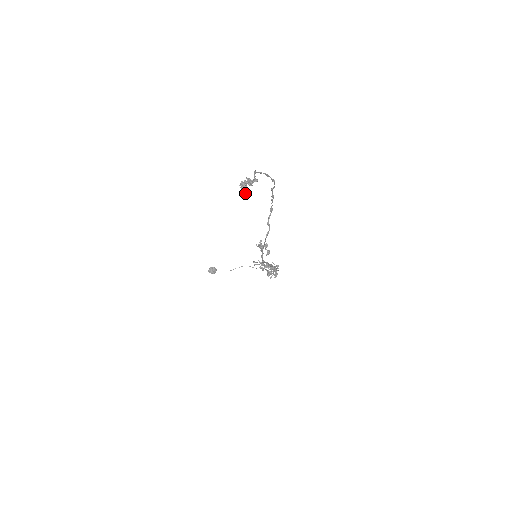
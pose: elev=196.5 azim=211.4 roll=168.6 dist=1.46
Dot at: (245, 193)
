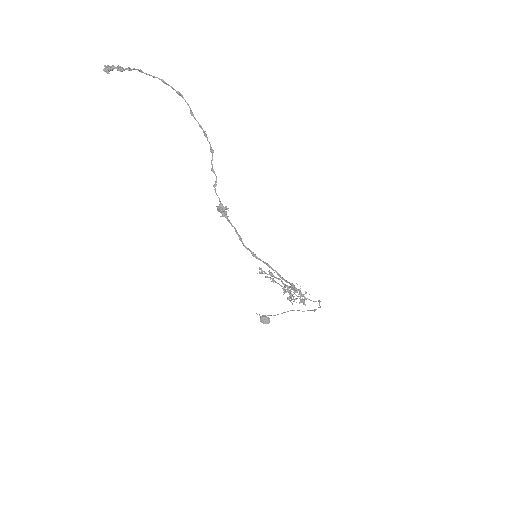
Dot at: (107, 73)
